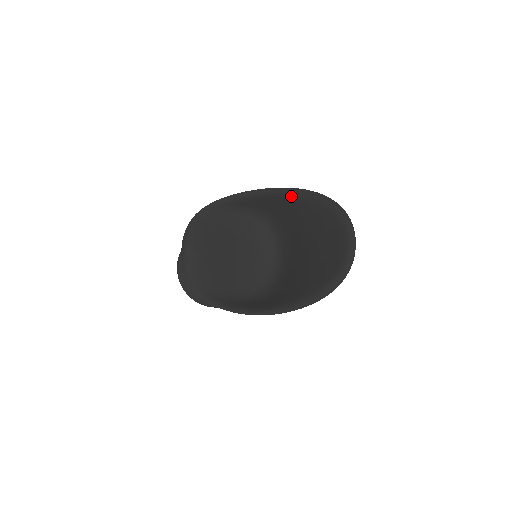
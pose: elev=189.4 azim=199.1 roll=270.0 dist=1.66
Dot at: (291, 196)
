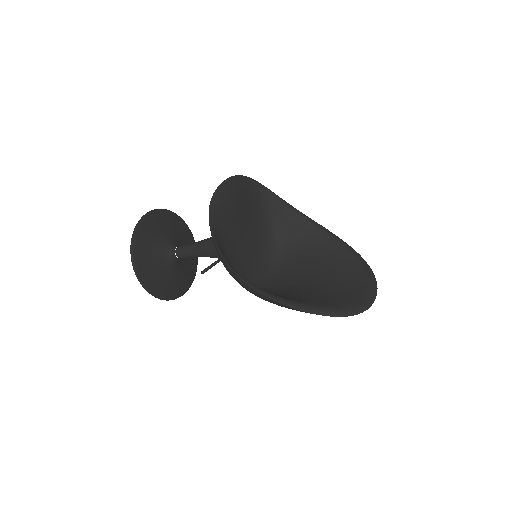
Dot at: (329, 236)
